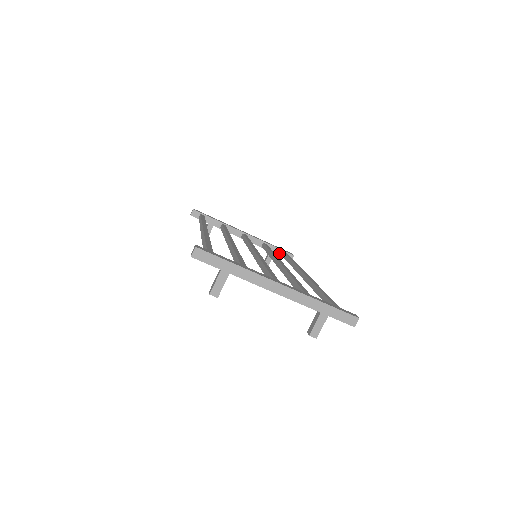
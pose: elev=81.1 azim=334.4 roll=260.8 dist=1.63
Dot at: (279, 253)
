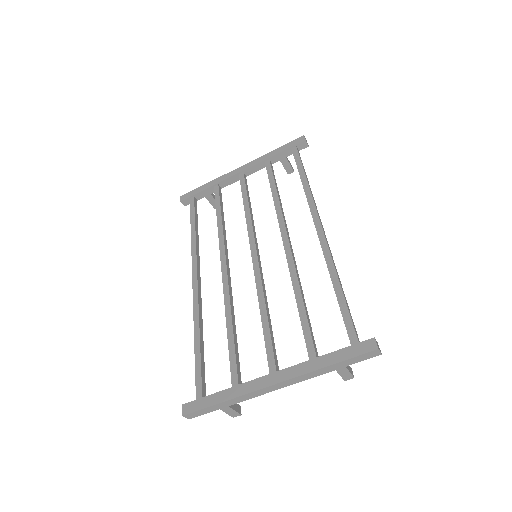
Dot at: (289, 153)
